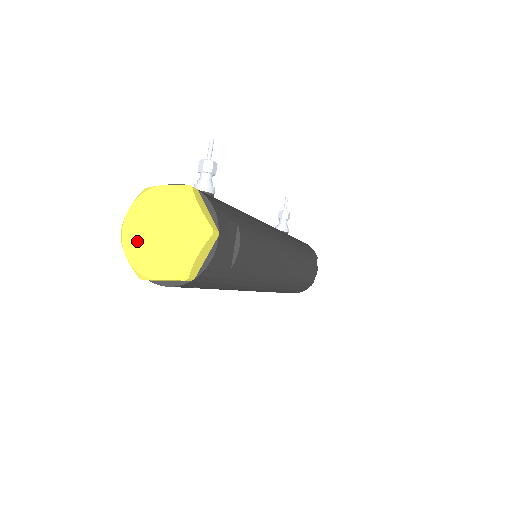
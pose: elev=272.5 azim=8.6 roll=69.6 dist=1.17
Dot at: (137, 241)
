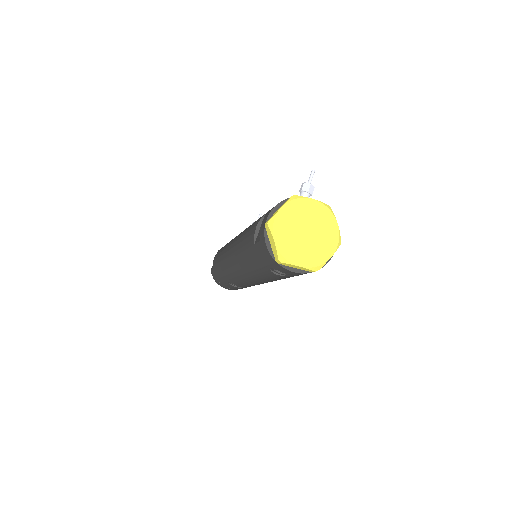
Dot at: (286, 233)
